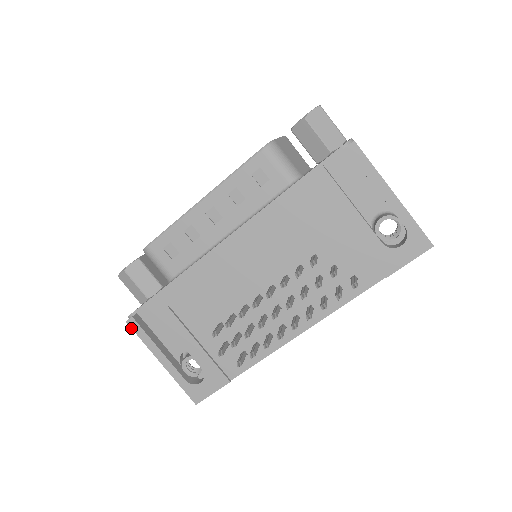
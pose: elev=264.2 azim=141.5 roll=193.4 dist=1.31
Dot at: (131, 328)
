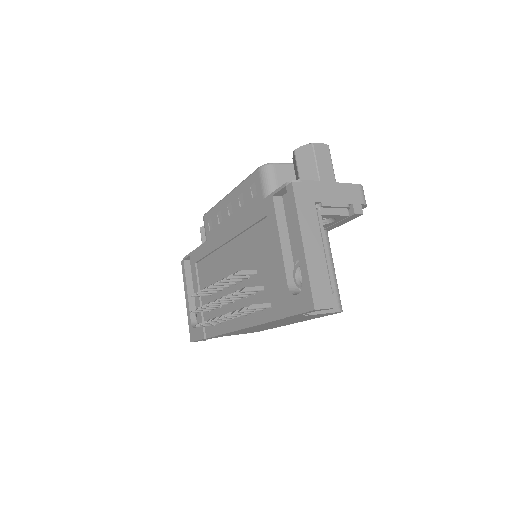
Dot at: (182, 267)
